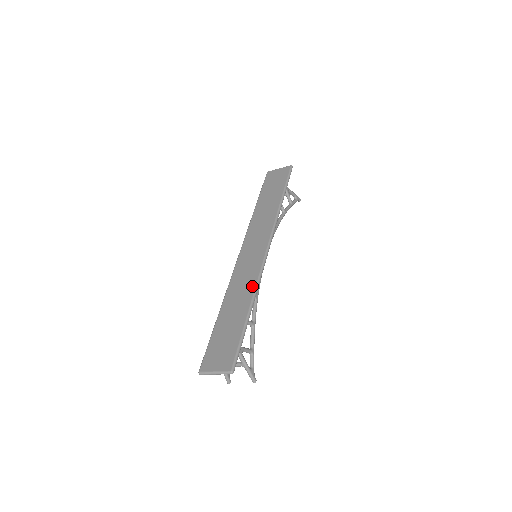
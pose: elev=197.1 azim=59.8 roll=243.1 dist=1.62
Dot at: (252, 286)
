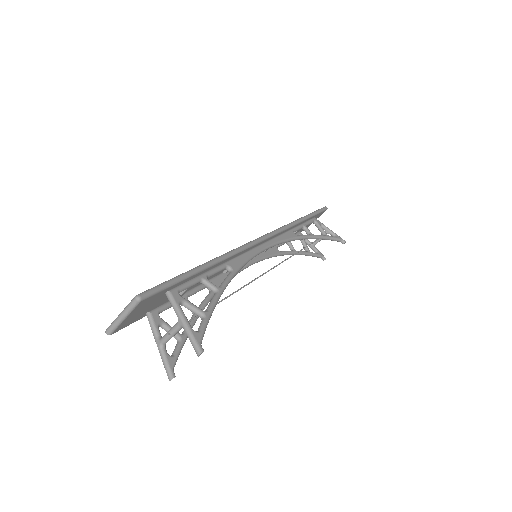
Dot at: occluded
